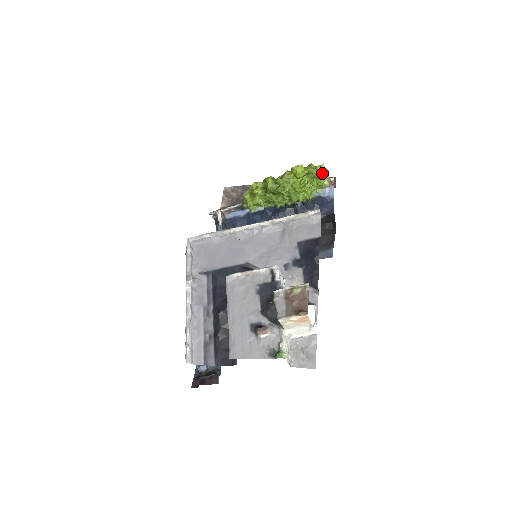
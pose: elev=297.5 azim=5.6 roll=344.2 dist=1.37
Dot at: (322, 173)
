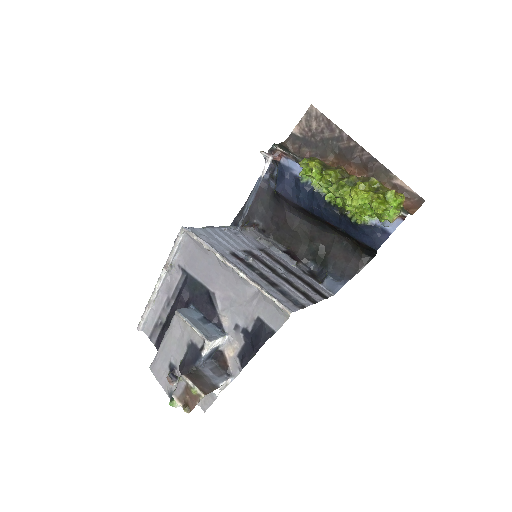
Dot at: (382, 217)
